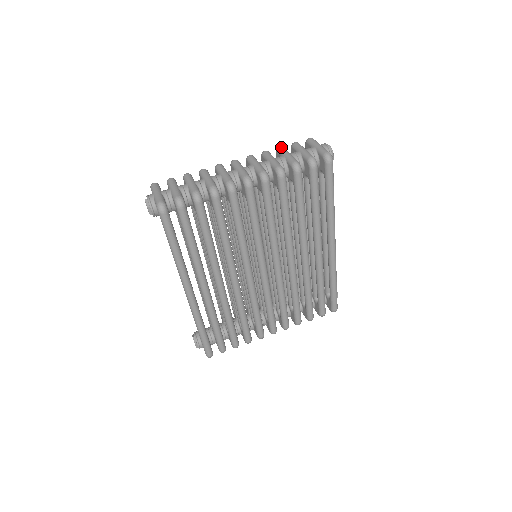
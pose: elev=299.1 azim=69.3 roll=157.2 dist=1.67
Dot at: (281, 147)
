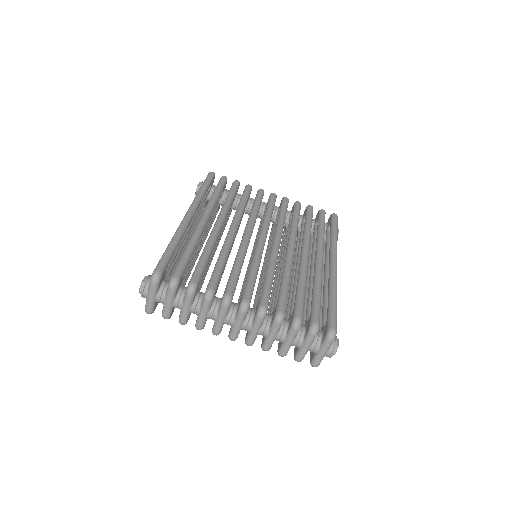
Dot at: (295, 331)
